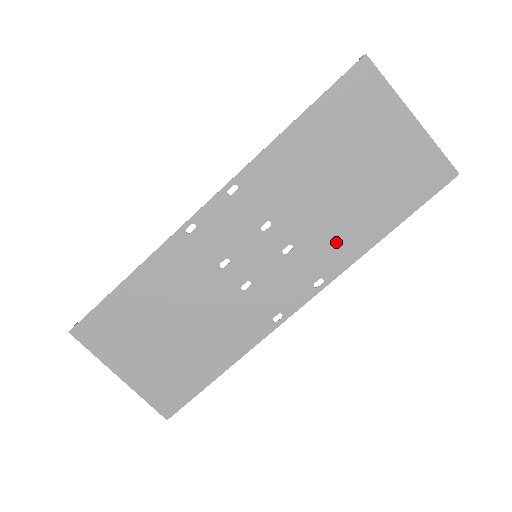
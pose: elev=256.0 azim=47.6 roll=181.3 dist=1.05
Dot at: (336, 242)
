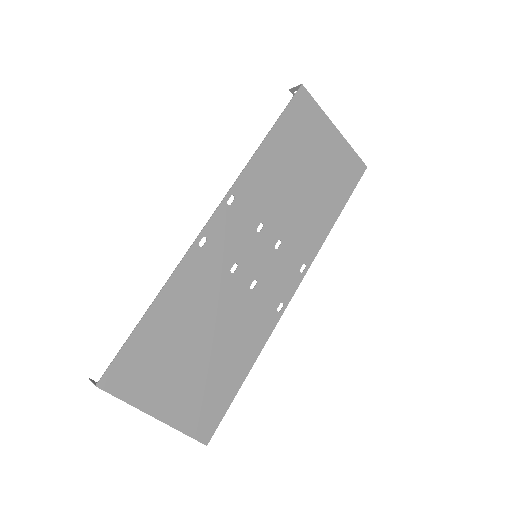
Dot at: (308, 231)
